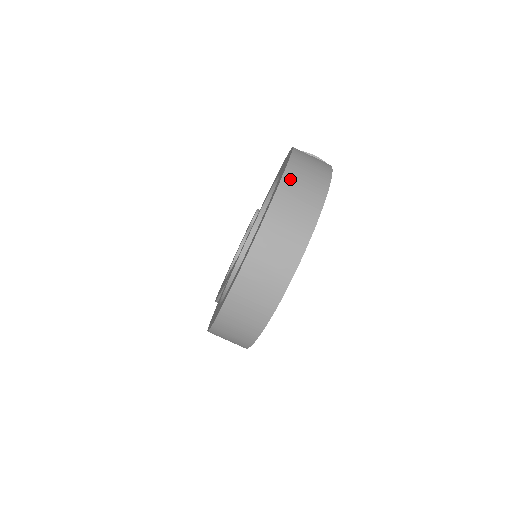
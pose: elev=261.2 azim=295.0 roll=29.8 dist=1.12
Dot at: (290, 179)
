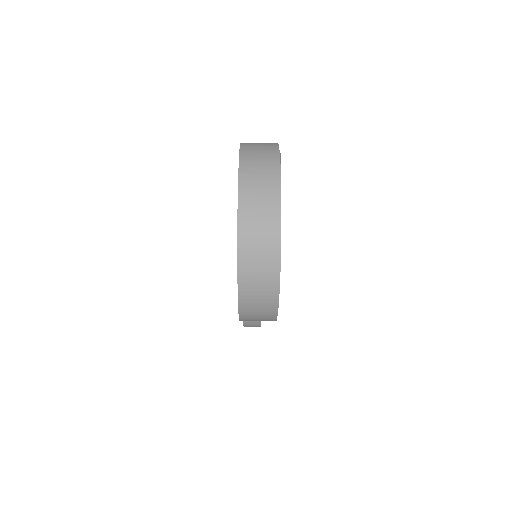
Dot at: (246, 157)
